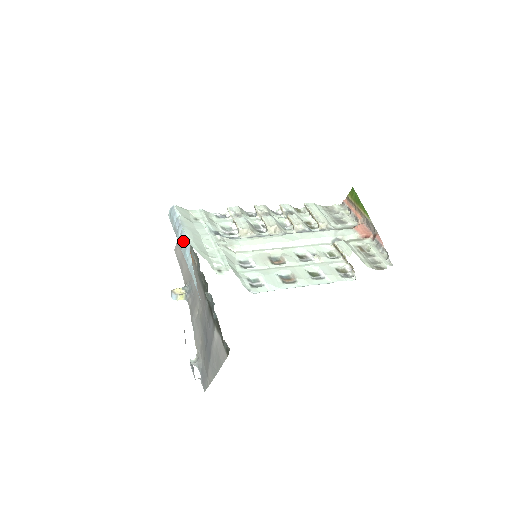
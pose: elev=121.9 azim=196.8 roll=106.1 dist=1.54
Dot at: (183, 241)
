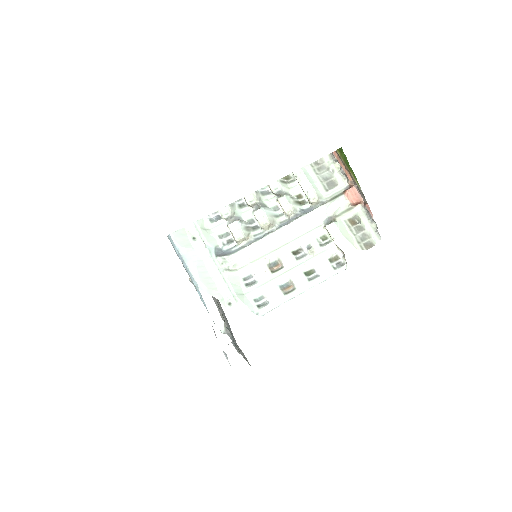
Dot at: (191, 280)
